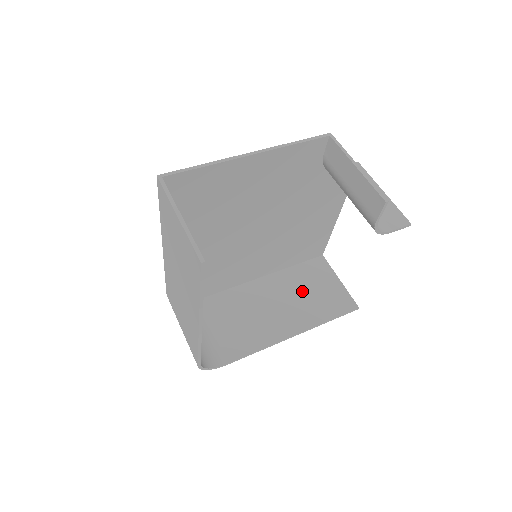
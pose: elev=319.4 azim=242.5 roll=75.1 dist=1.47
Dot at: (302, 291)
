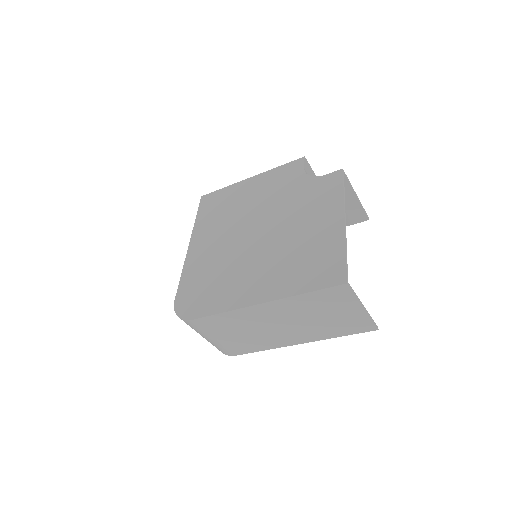
Dot at: occluded
